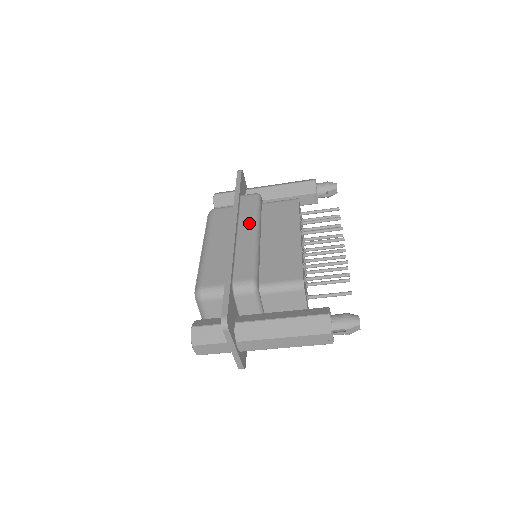
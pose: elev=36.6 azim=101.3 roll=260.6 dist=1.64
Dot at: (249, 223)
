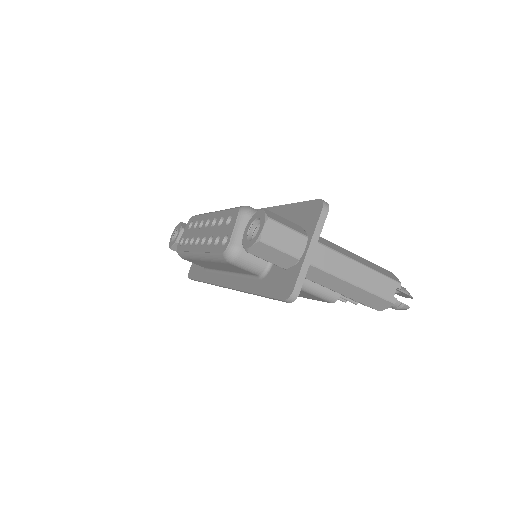
Dot at: occluded
